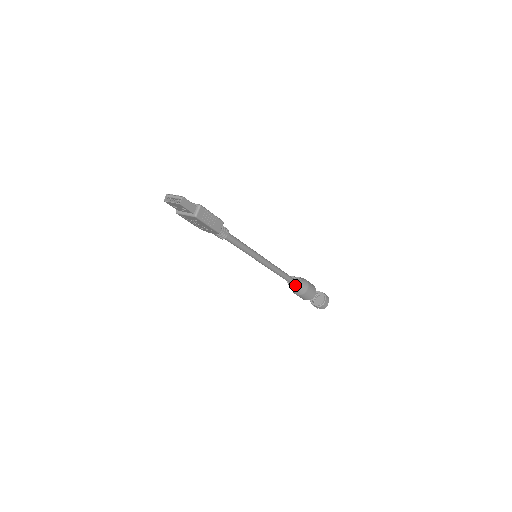
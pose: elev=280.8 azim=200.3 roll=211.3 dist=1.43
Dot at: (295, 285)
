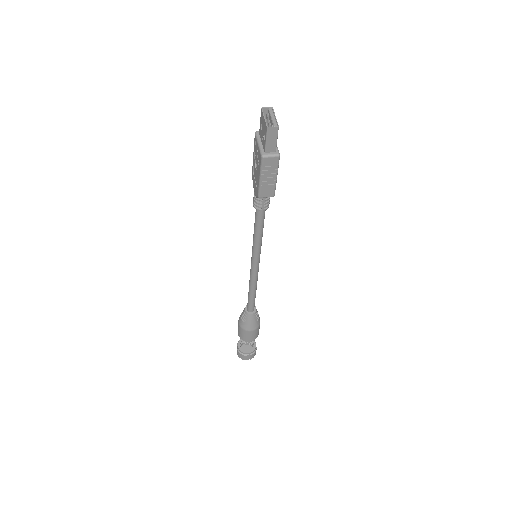
Dot at: (248, 315)
